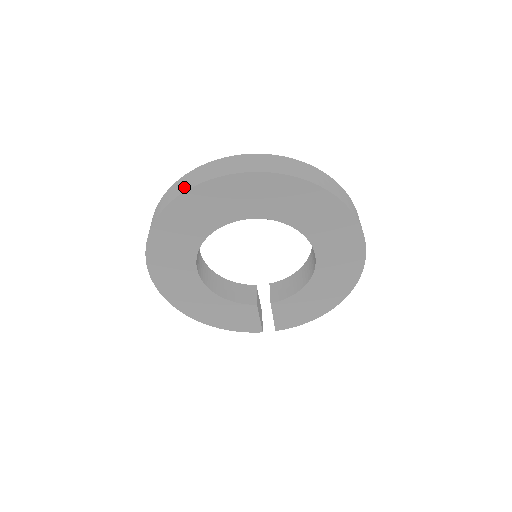
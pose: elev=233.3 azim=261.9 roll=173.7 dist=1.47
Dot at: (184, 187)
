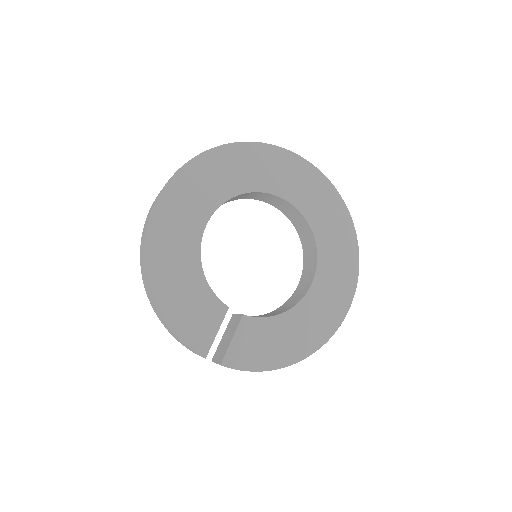
Dot at: occluded
